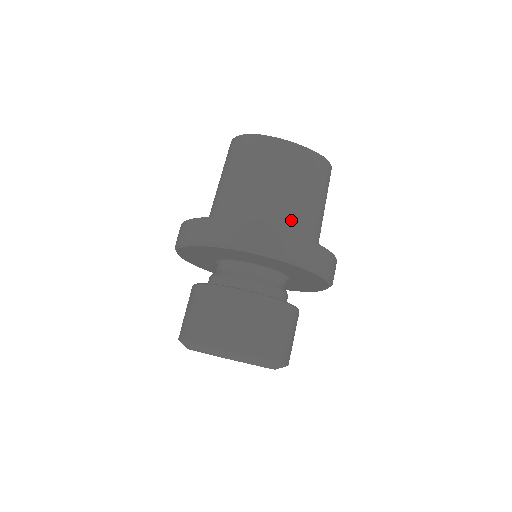
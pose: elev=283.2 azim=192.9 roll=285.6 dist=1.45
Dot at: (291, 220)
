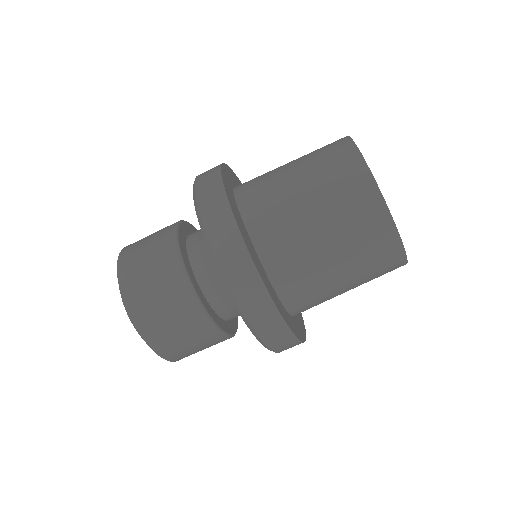
Dot at: (290, 258)
